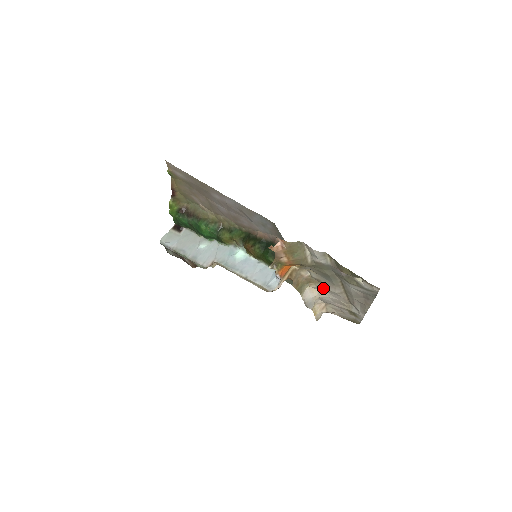
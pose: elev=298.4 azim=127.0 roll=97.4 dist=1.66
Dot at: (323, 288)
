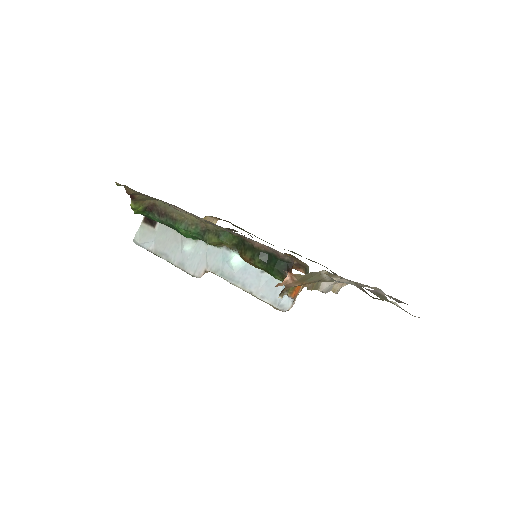
Dot at: occluded
